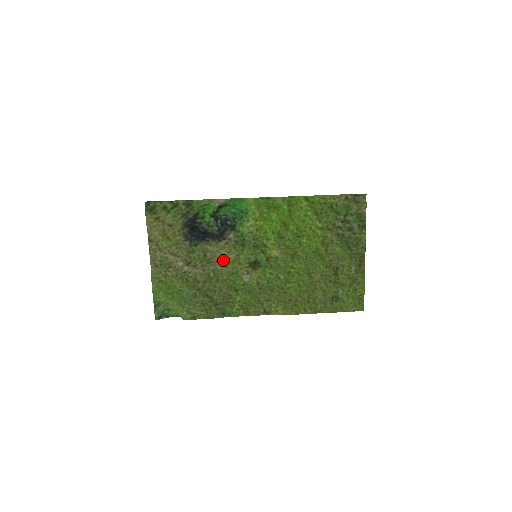
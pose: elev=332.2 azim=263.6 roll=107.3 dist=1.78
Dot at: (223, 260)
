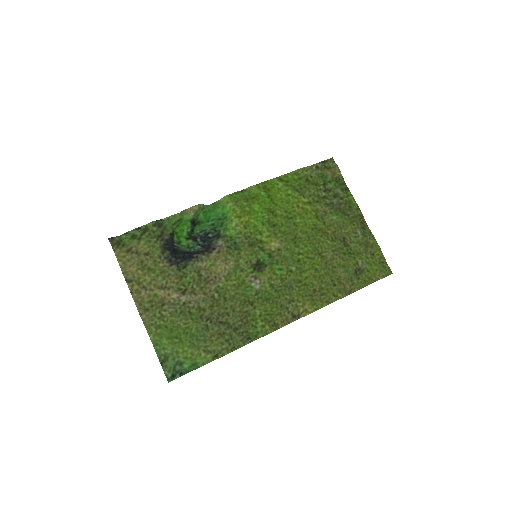
Dot at: (222, 273)
